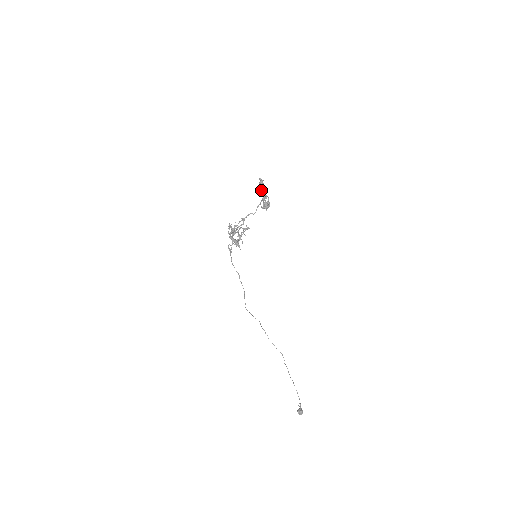
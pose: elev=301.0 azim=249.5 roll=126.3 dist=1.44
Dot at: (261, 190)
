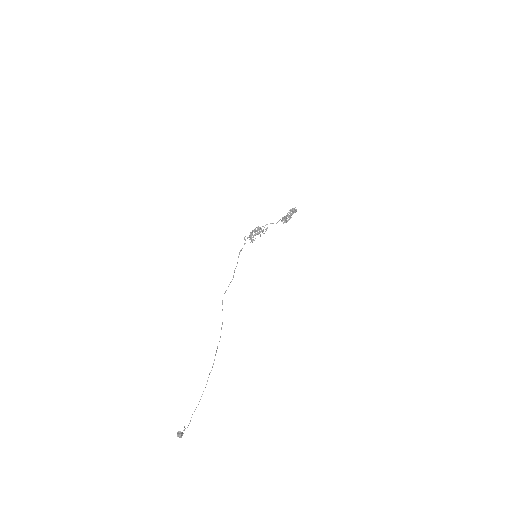
Dot at: (290, 213)
